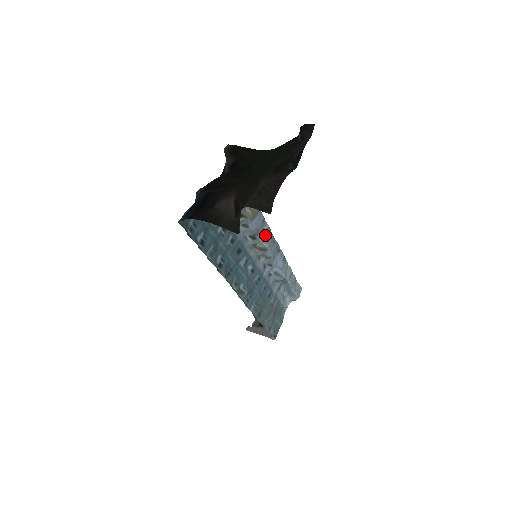
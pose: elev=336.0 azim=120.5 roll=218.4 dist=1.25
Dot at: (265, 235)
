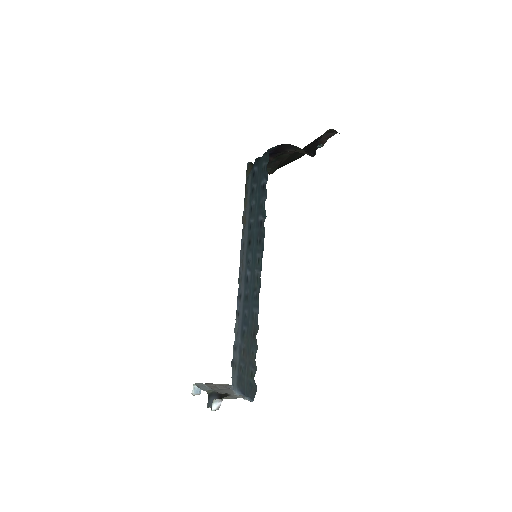
Dot at: occluded
